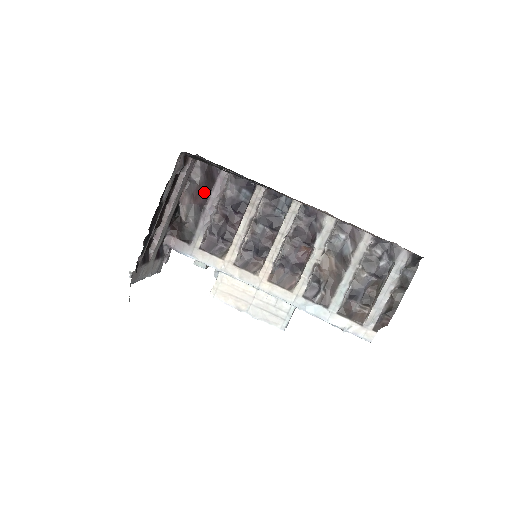
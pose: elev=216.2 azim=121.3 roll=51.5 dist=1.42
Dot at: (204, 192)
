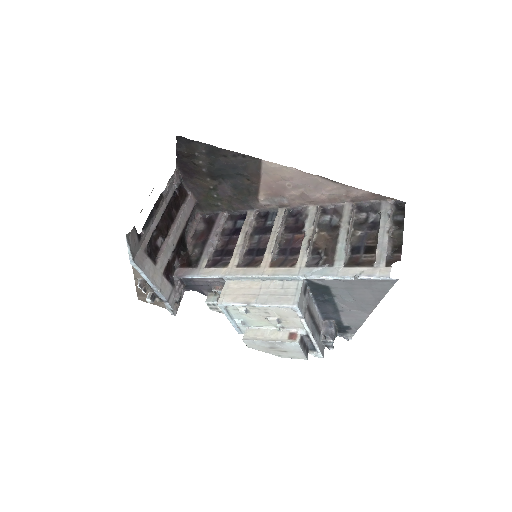
Dot at: (207, 232)
